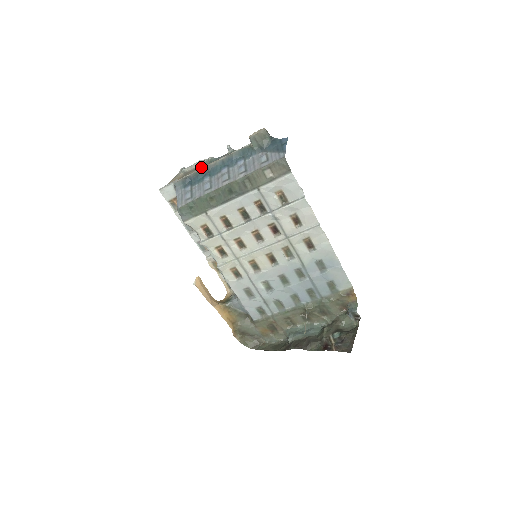
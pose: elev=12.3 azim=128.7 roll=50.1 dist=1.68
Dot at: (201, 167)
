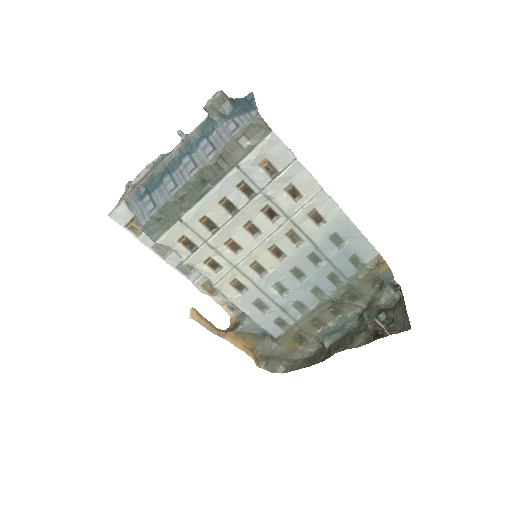
Dot at: (152, 170)
